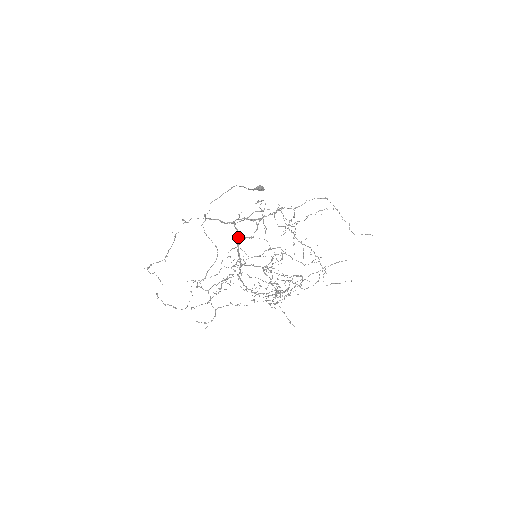
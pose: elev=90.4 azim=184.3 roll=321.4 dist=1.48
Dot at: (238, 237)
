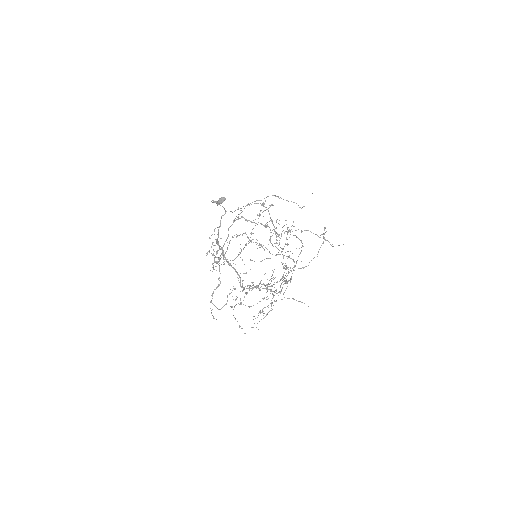
Dot at: occluded
